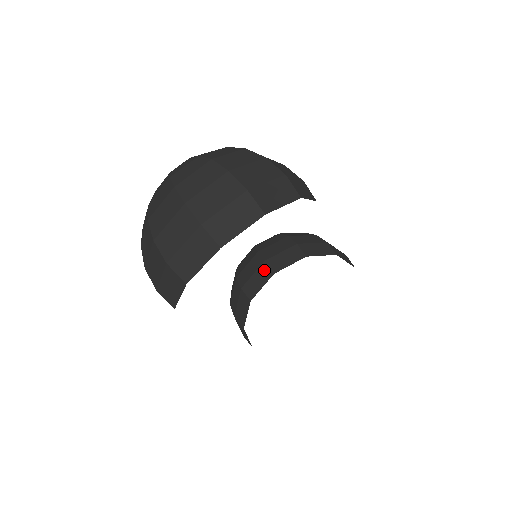
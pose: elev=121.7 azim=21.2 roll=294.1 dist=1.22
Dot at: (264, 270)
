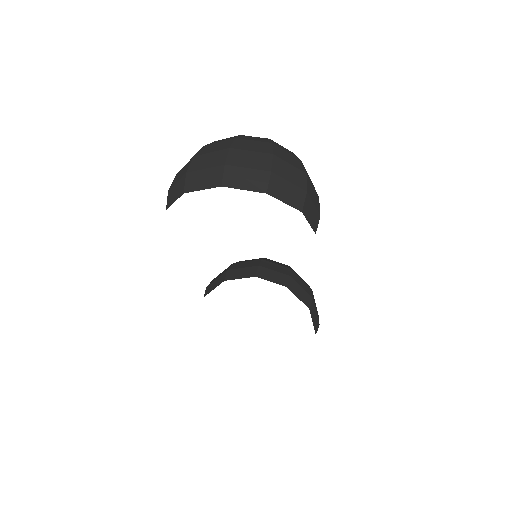
Dot at: (252, 270)
